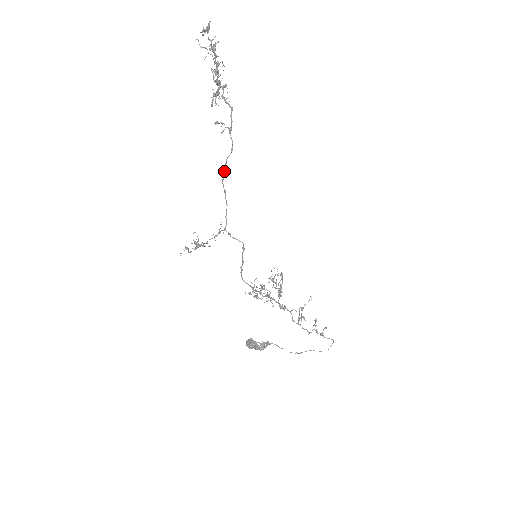
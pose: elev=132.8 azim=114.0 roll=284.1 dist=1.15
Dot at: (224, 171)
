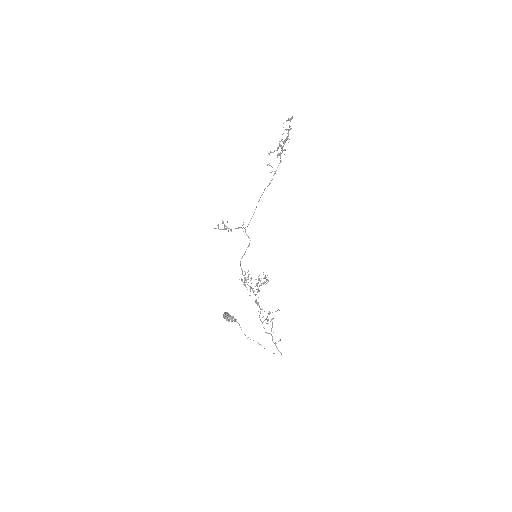
Dot at: occluded
